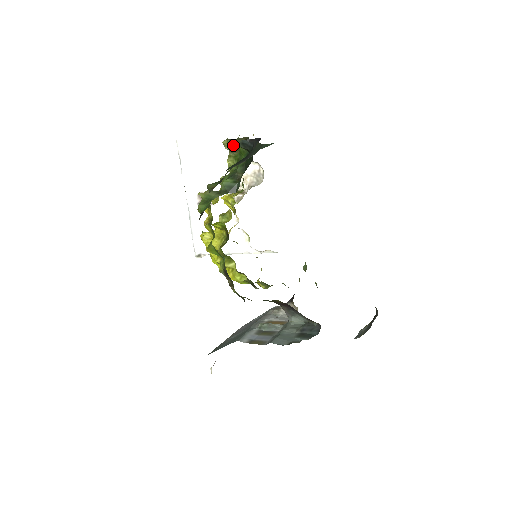
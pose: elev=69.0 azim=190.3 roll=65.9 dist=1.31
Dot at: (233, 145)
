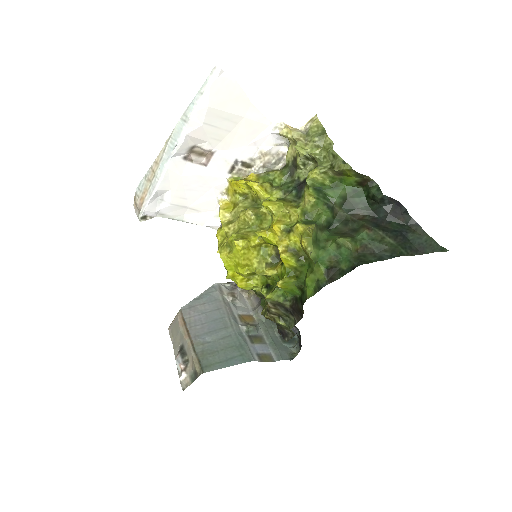
Dot at: (348, 174)
